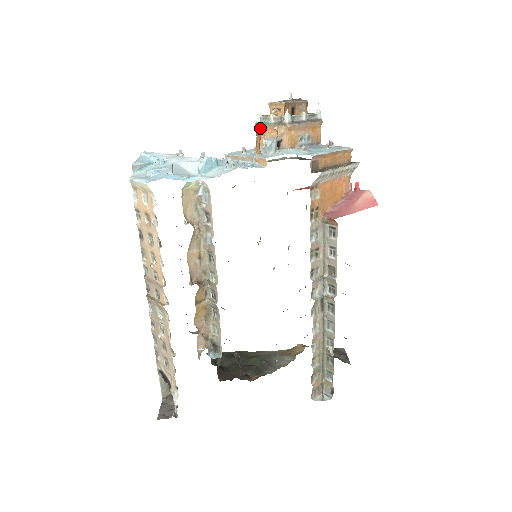
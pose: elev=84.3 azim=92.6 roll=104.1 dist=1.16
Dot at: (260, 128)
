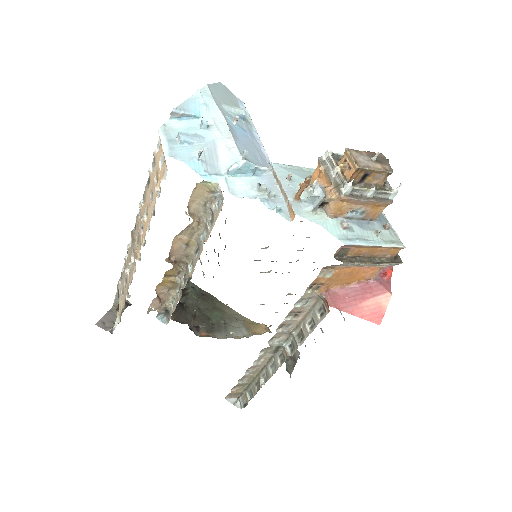
Dot at: (321, 167)
